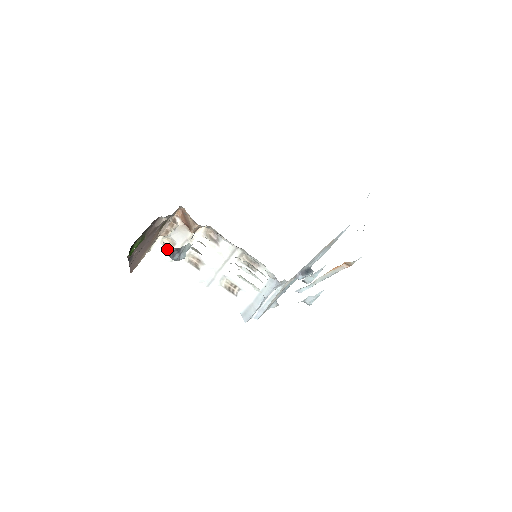
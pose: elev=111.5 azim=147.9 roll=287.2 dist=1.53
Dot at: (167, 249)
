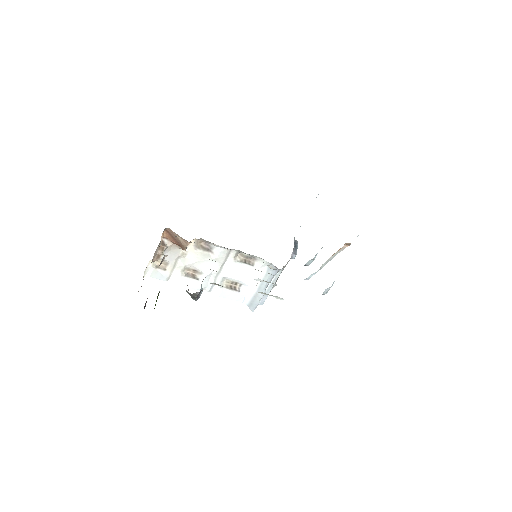
Dot at: (191, 295)
